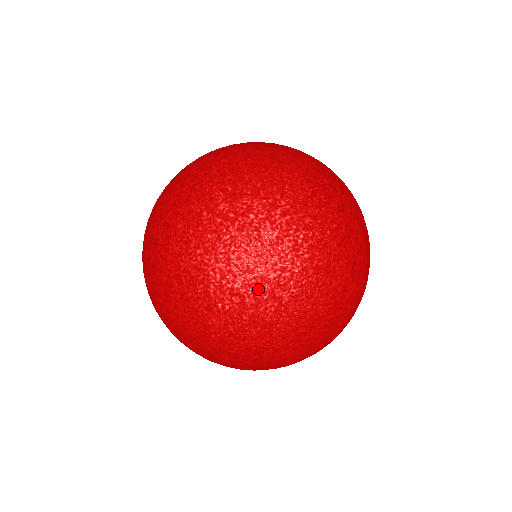
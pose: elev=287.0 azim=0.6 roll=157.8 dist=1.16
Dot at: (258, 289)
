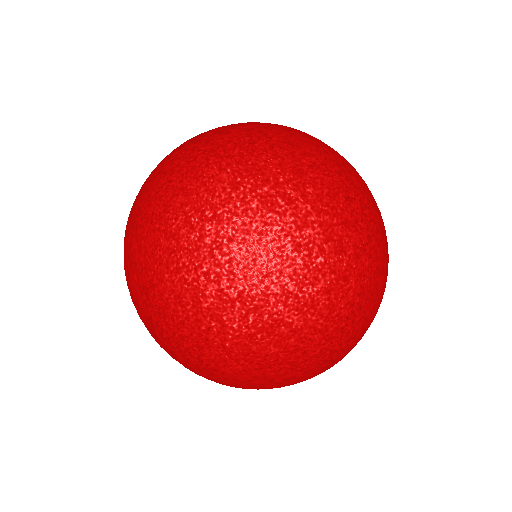
Dot at: occluded
